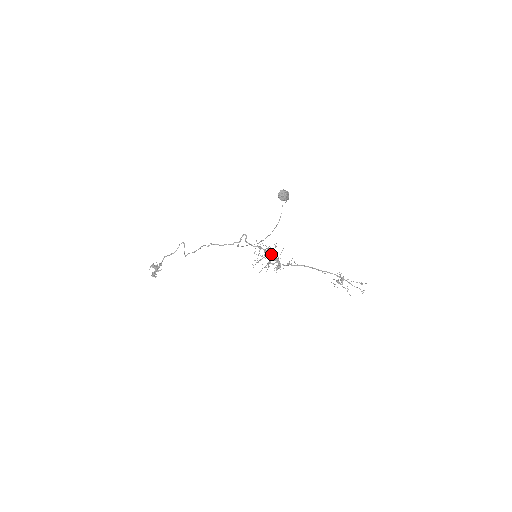
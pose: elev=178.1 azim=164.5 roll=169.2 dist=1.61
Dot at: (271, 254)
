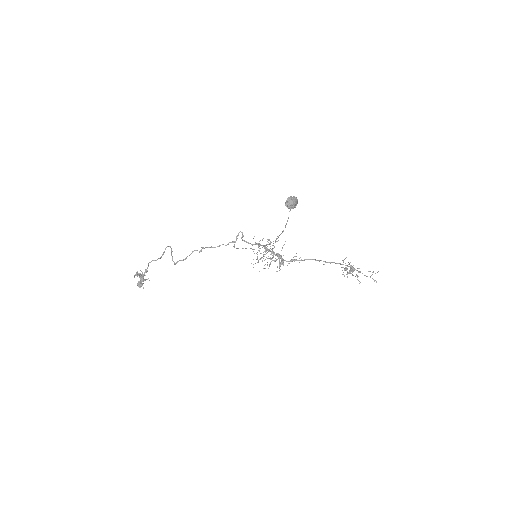
Dot at: (272, 249)
